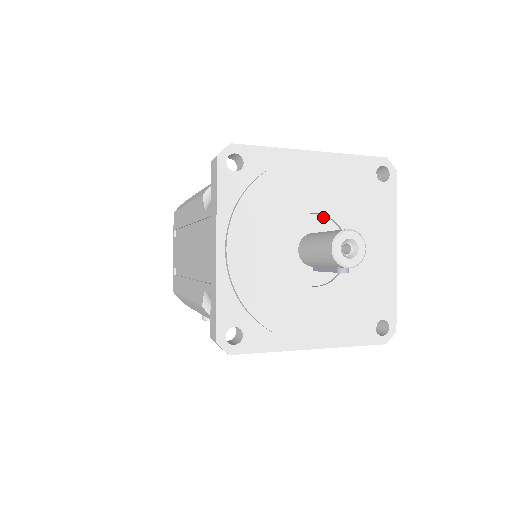
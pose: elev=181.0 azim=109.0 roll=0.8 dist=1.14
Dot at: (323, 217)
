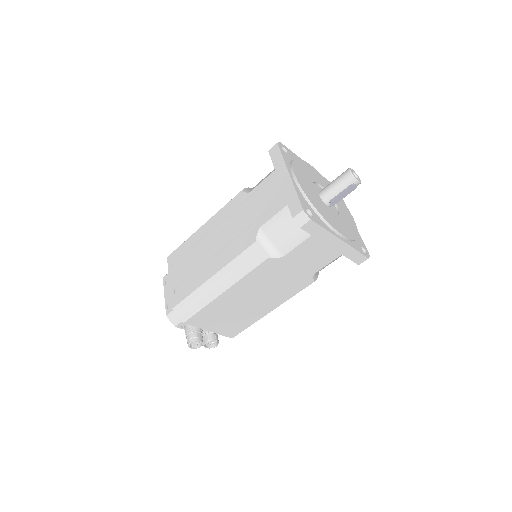
Dot at: occluded
